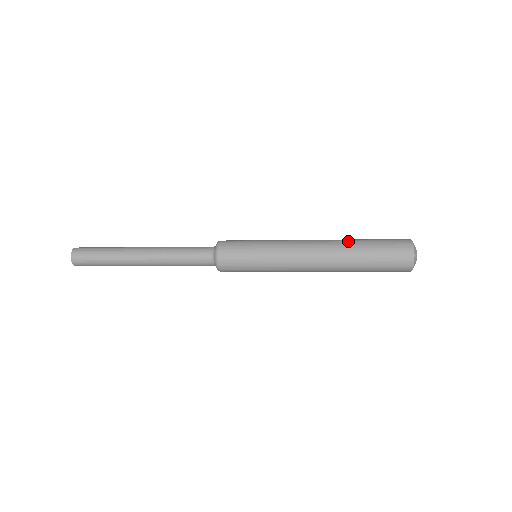
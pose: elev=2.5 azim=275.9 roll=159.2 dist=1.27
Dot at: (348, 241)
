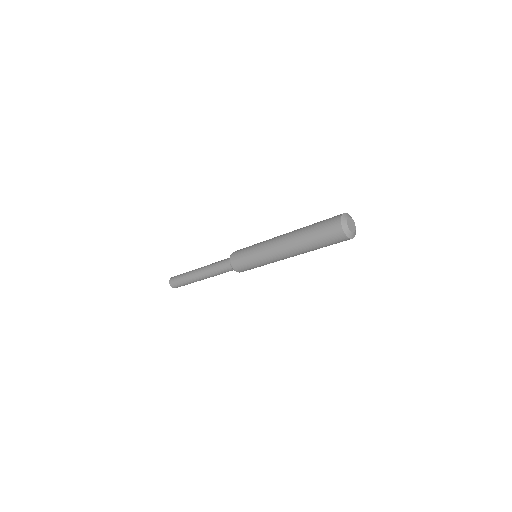
Dot at: (301, 229)
